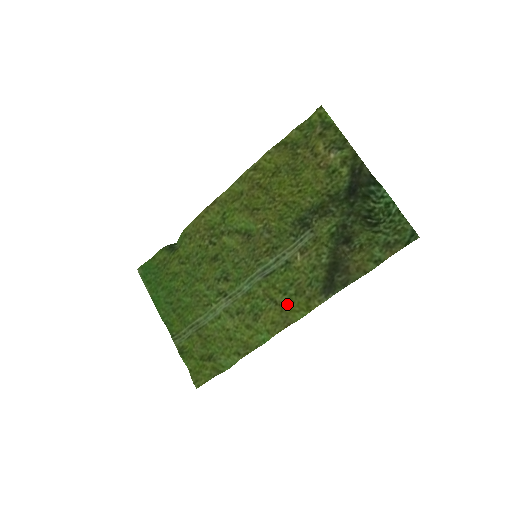
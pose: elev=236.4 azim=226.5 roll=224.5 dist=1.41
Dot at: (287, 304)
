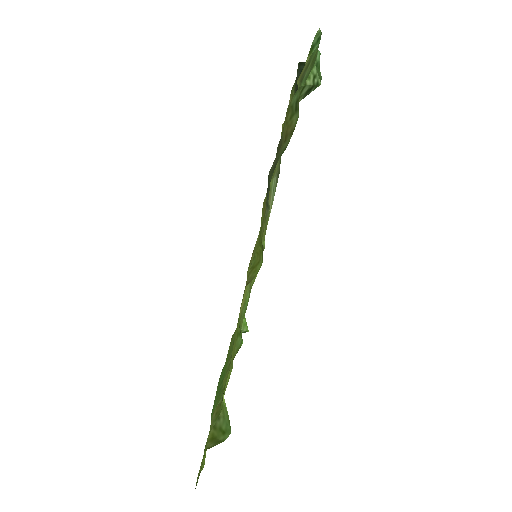
Dot at: occluded
